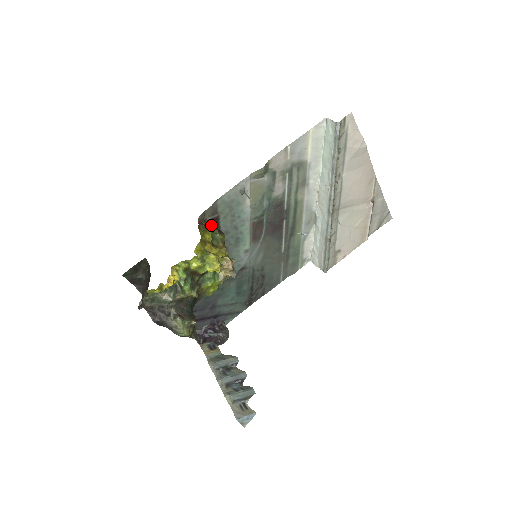
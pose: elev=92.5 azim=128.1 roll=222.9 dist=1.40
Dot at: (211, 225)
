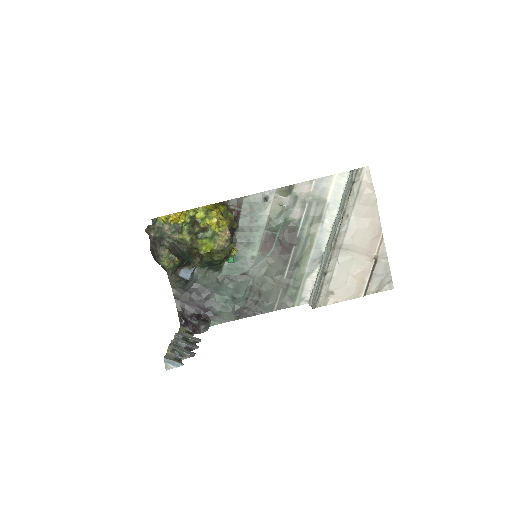
Dot at: occluded
